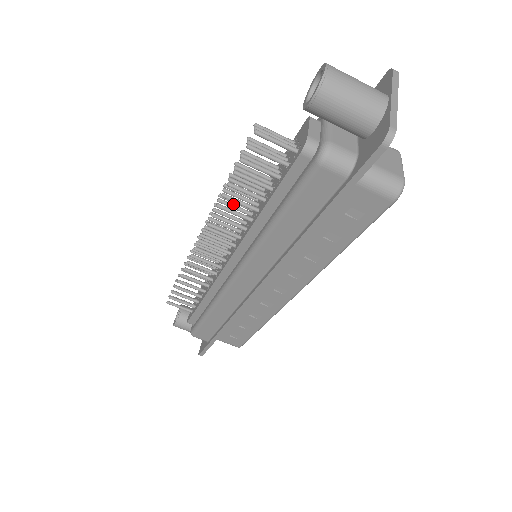
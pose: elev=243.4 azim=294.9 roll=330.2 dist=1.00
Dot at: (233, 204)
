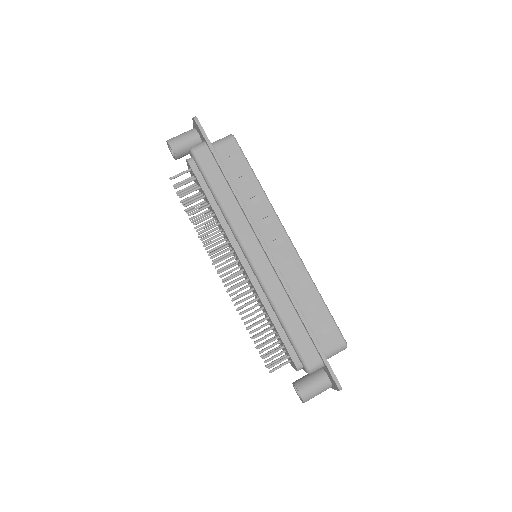
Dot at: (209, 235)
